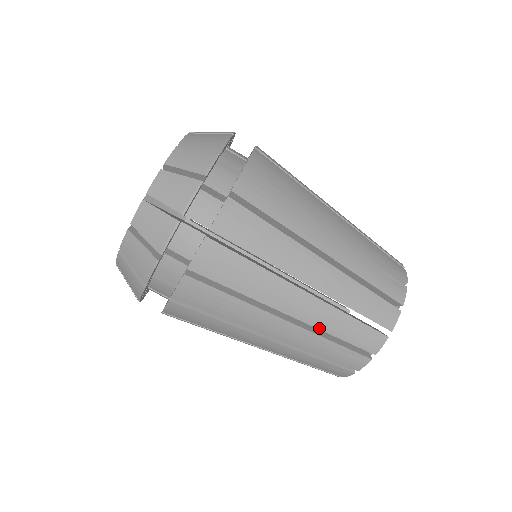
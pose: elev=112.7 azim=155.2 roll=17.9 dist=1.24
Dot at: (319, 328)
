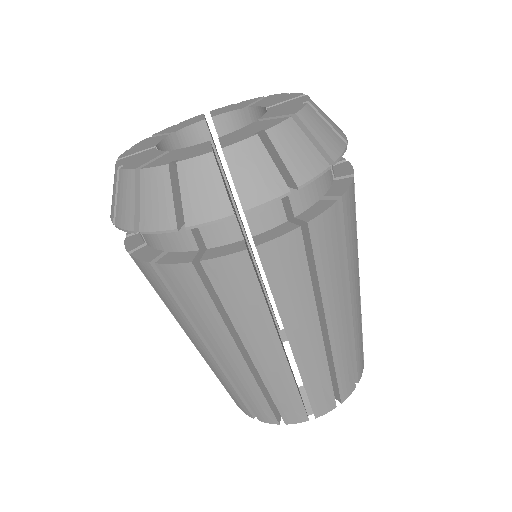
Dot at: (232, 379)
